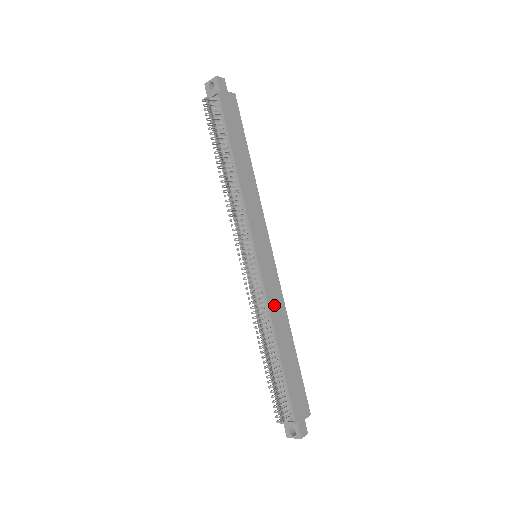
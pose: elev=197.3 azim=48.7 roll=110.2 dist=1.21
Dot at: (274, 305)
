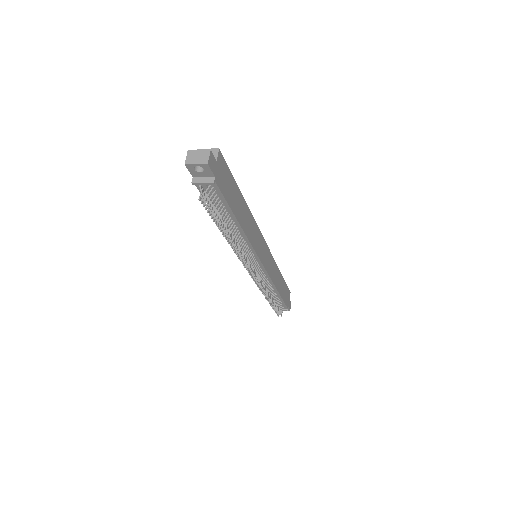
Dot at: (273, 274)
